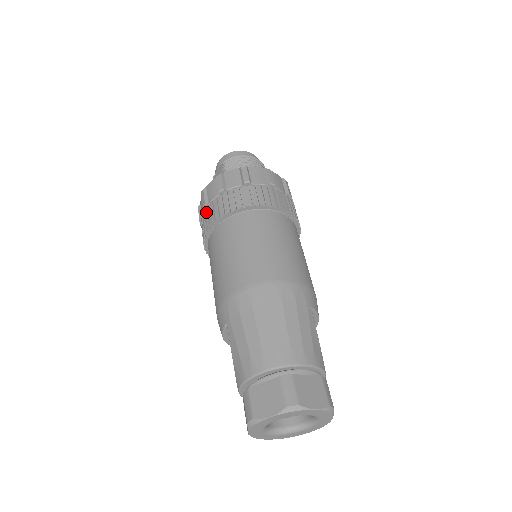
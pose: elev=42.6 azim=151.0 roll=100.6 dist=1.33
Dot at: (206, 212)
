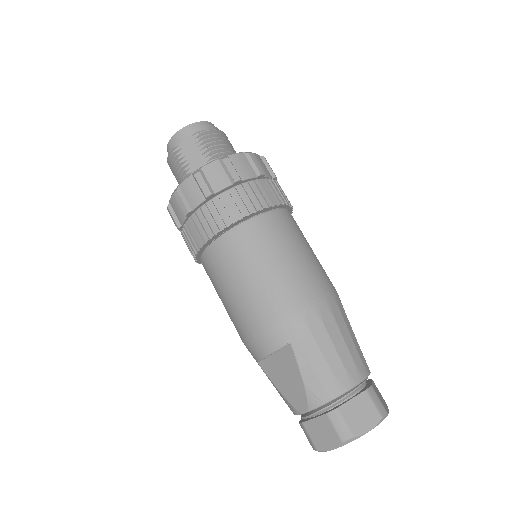
Dot at: (214, 204)
